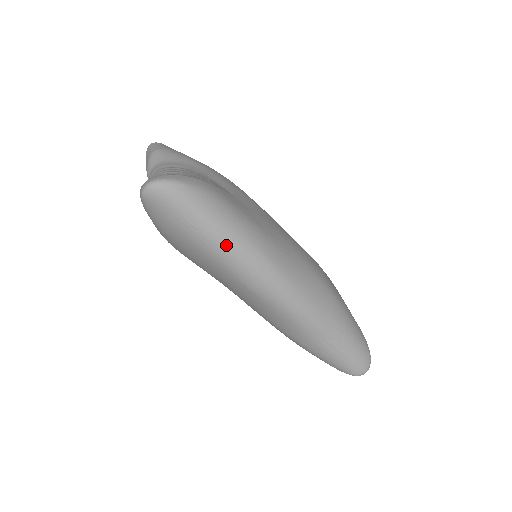
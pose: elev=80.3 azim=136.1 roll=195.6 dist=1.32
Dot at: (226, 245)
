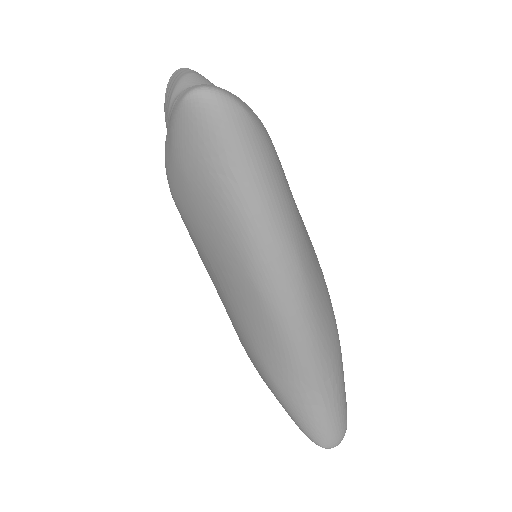
Dot at: (261, 219)
